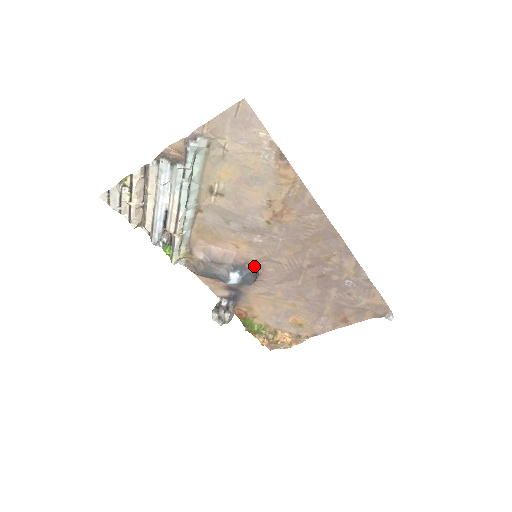
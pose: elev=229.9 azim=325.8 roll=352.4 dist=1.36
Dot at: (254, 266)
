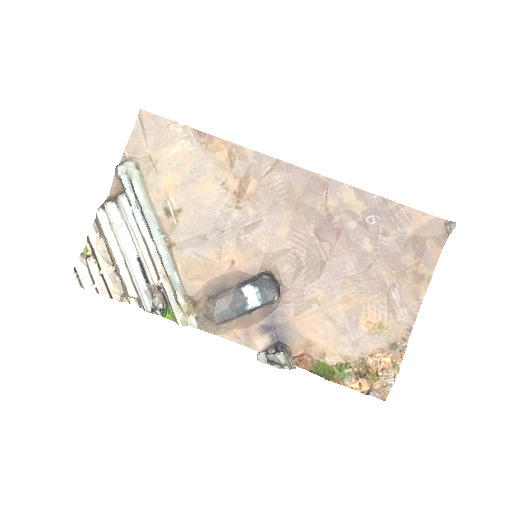
Dot at: (265, 273)
